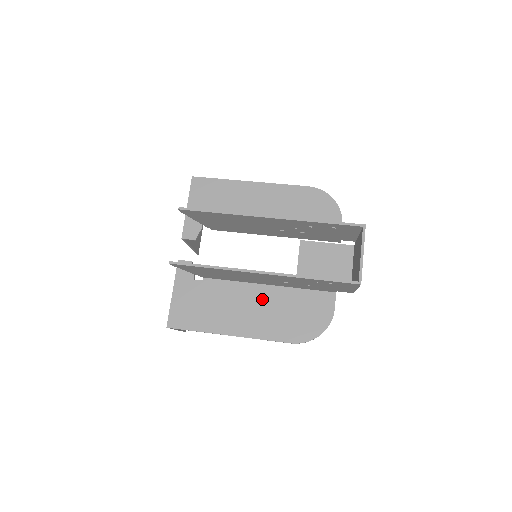
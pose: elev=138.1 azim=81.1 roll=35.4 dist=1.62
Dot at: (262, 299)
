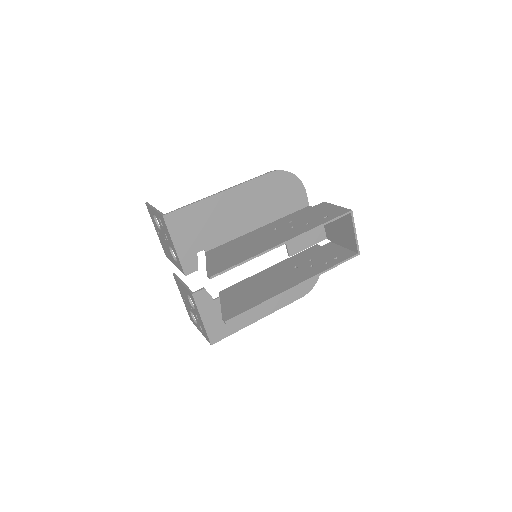
Dot at: occluded
